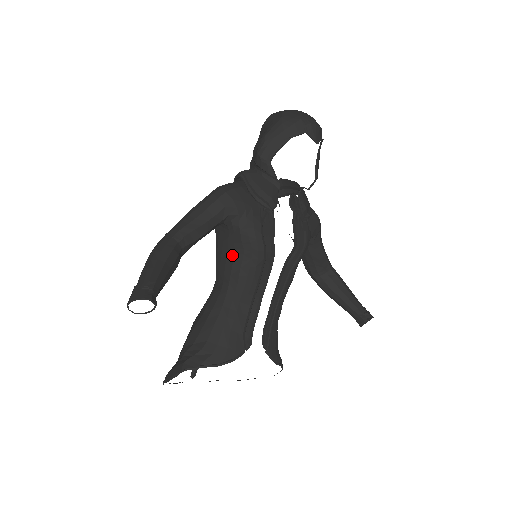
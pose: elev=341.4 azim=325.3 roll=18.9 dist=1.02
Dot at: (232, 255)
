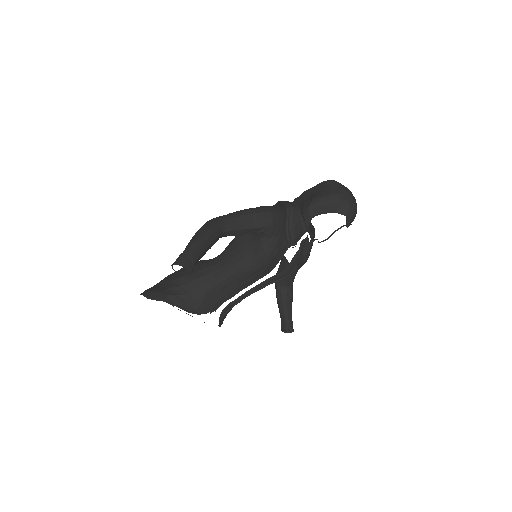
Dot at: (246, 254)
